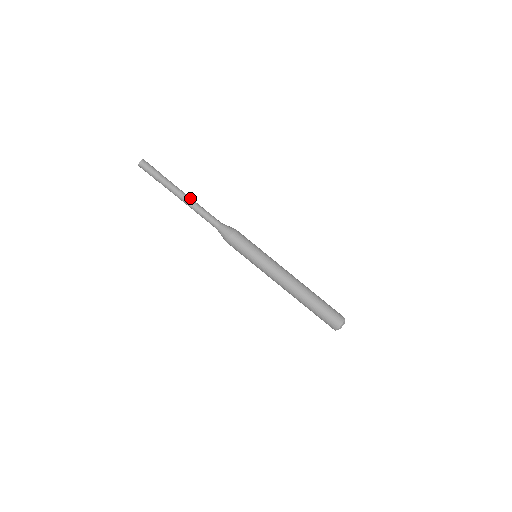
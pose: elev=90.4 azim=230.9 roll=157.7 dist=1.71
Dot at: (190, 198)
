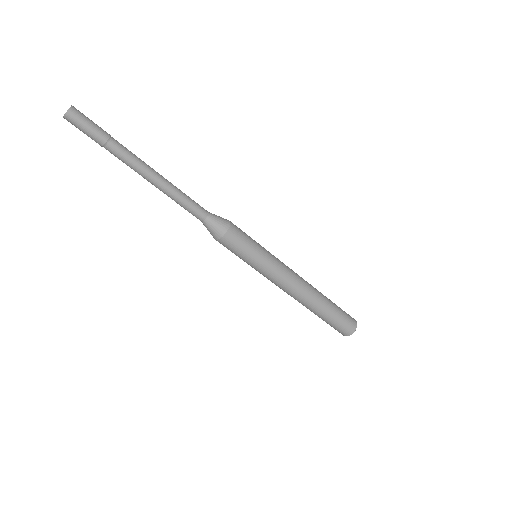
Dot at: (156, 182)
